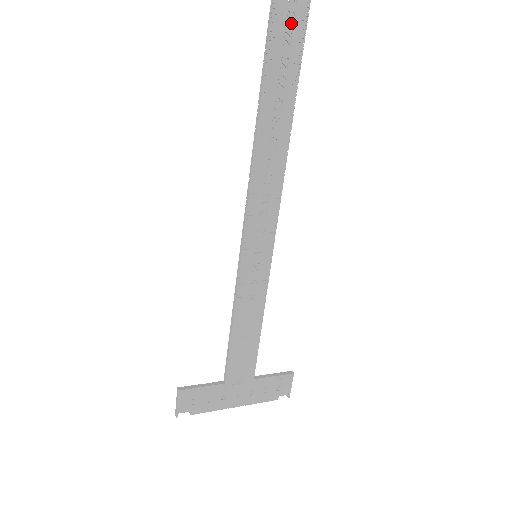
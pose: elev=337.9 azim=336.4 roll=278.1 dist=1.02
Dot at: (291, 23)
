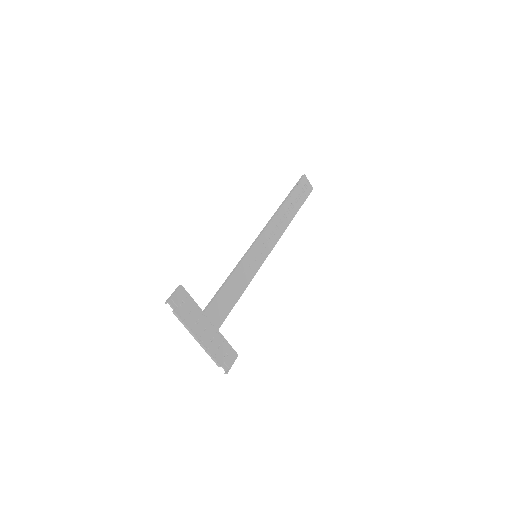
Dot at: (305, 188)
